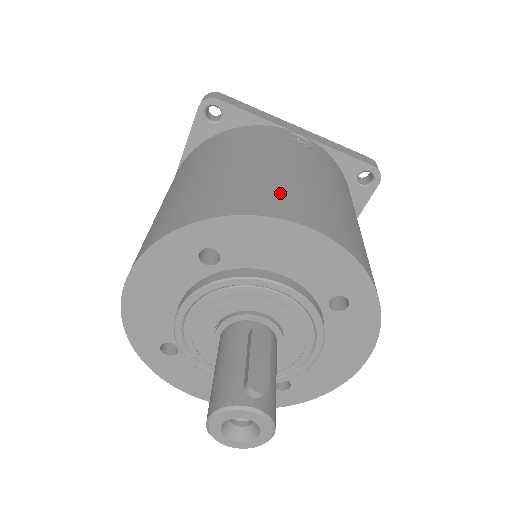
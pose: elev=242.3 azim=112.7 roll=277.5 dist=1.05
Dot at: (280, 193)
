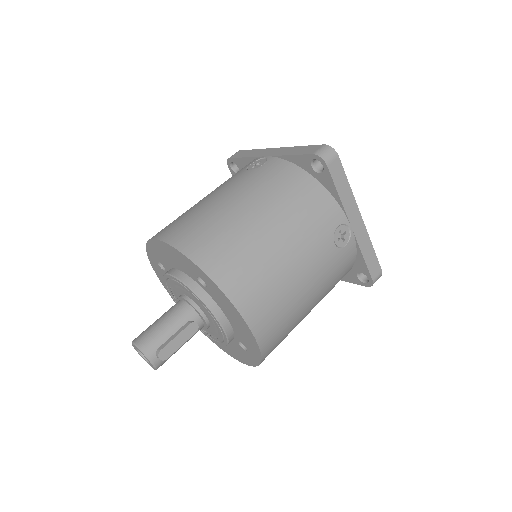
Dot at: (264, 291)
